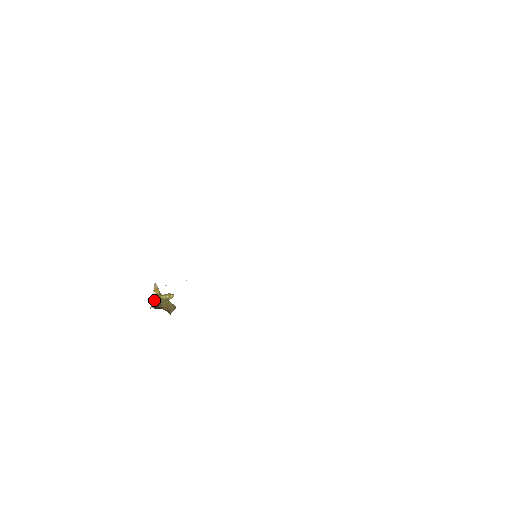
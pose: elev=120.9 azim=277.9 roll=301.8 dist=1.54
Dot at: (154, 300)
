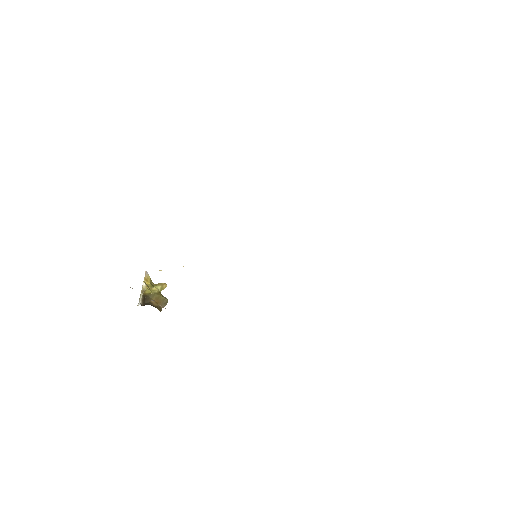
Dot at: (143, 294)
